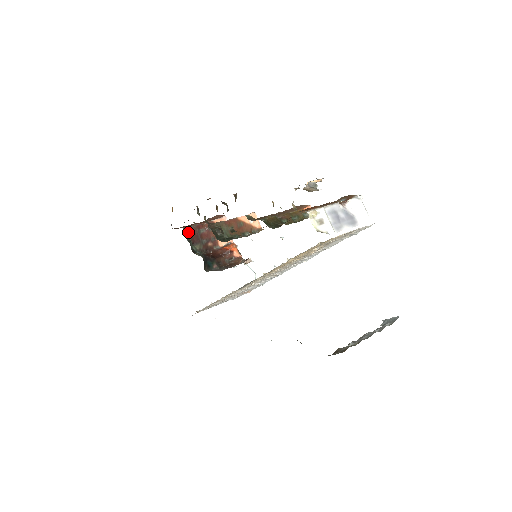
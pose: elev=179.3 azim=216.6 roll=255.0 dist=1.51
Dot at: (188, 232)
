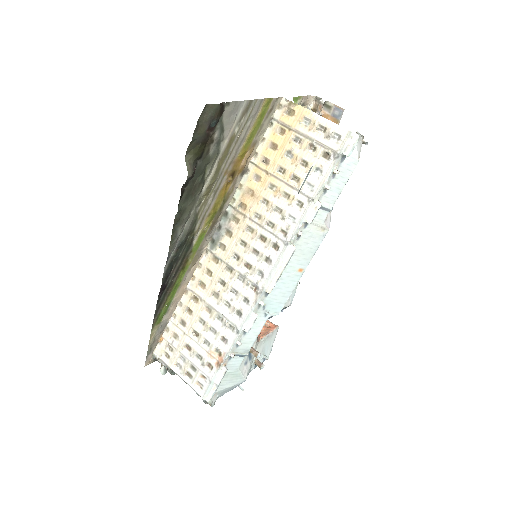
Dot at: occluded
